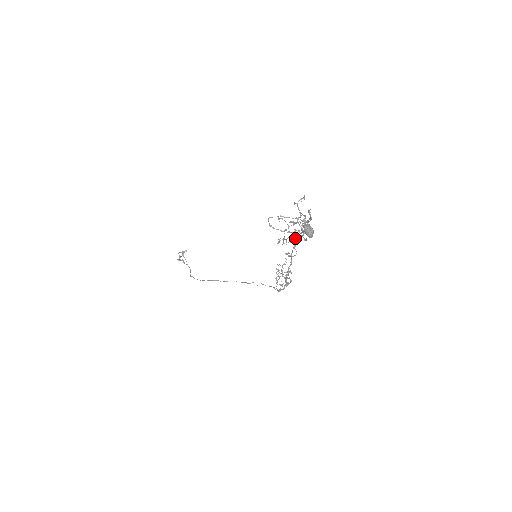
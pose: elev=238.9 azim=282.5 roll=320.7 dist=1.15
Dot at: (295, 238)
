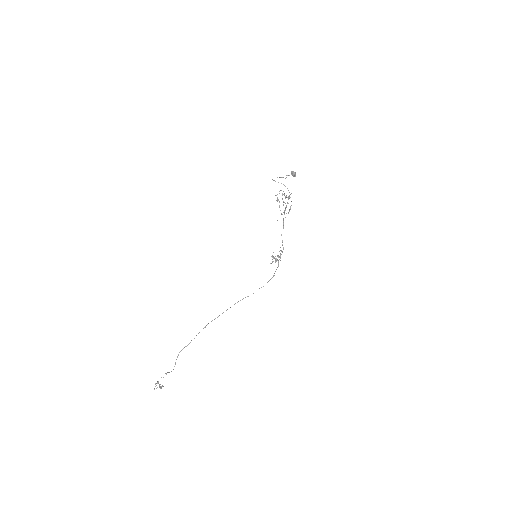
Dot at: (285, 209)
